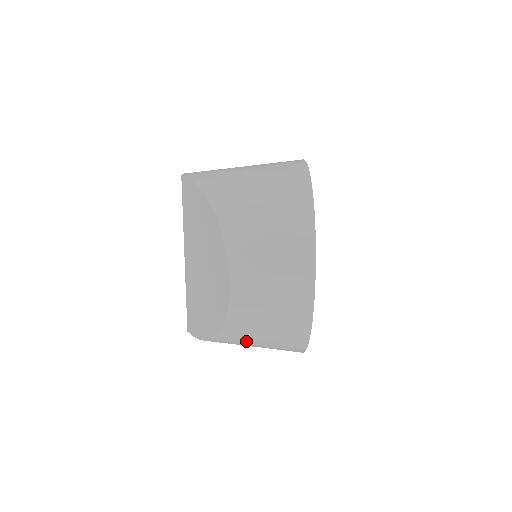
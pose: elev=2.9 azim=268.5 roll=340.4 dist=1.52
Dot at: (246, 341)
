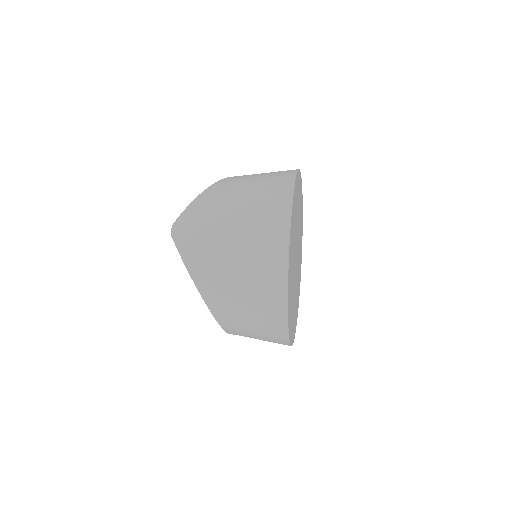
Dot at: occluded
